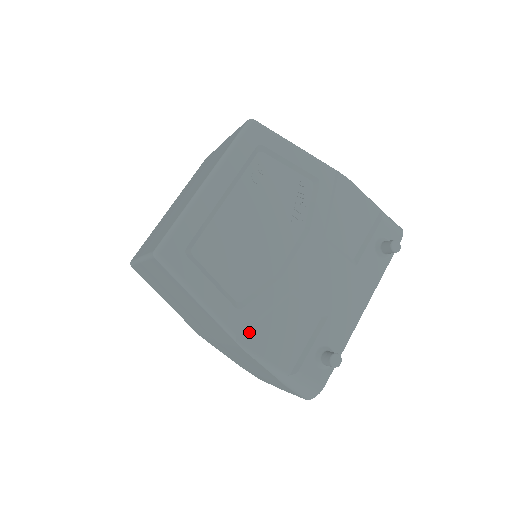
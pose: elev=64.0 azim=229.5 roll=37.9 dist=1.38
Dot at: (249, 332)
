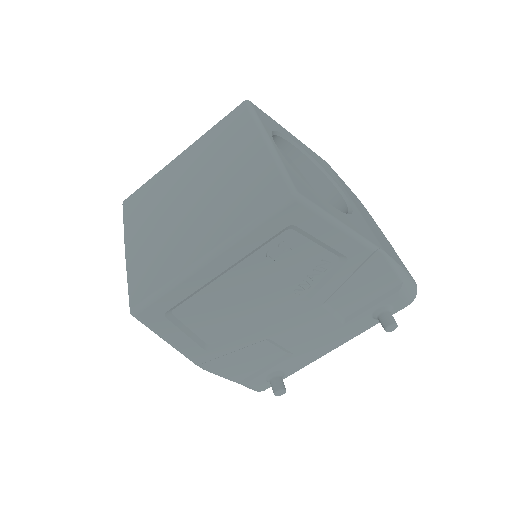
Dot at: (212, 361)
